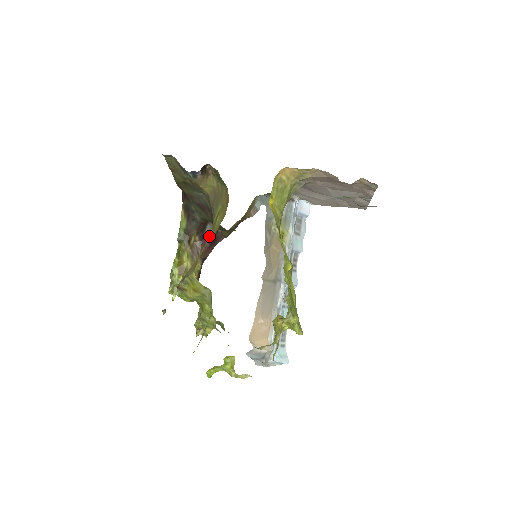
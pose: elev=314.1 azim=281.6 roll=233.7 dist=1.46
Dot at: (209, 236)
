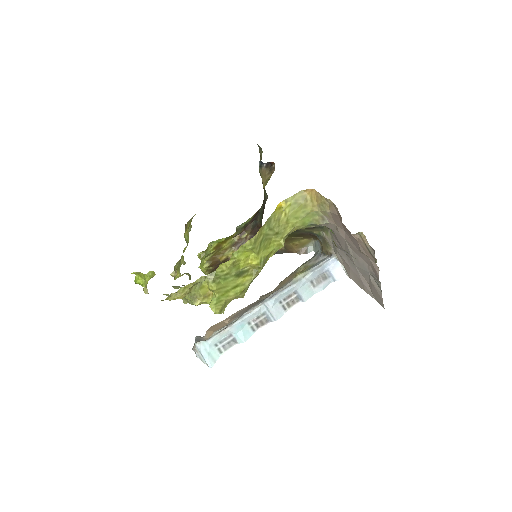
Dot at: occluded
